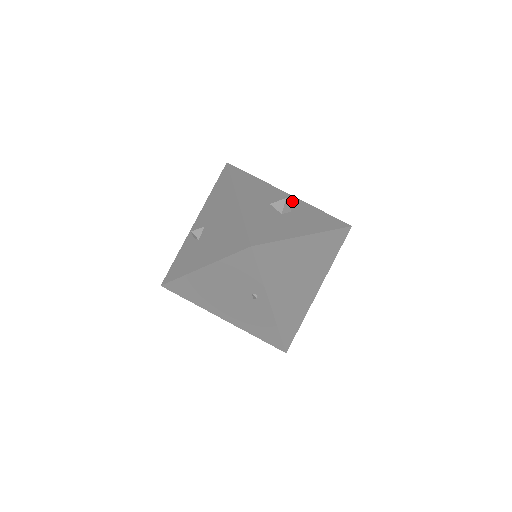
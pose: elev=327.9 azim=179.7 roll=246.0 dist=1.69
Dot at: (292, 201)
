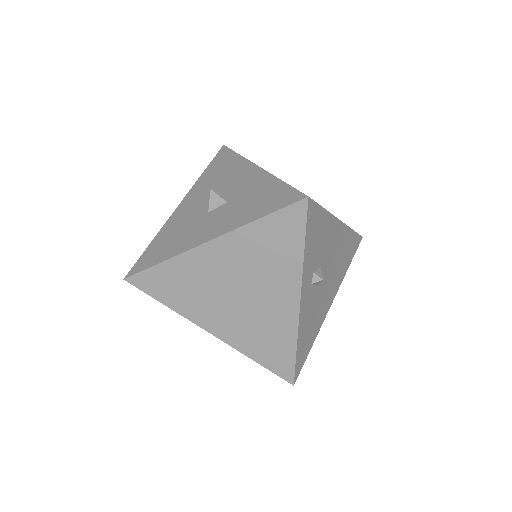
Dot at: (248, 180)
